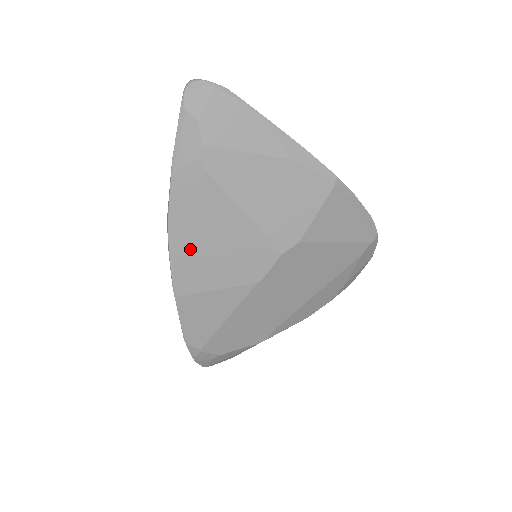
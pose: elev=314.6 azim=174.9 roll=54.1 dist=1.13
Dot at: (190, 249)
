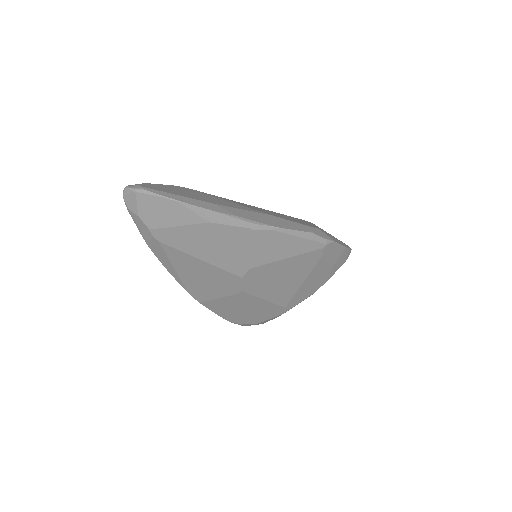
Dot at: (186, 280)
